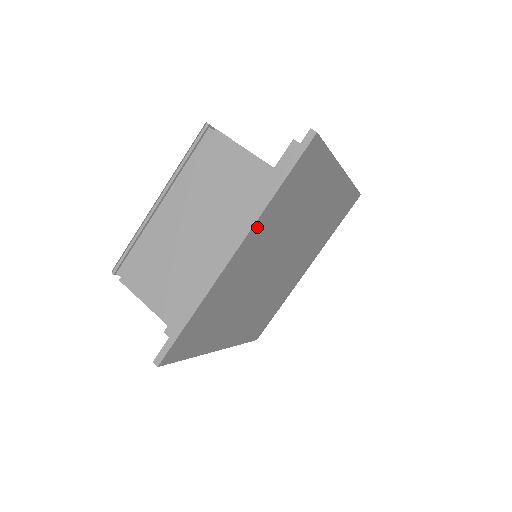
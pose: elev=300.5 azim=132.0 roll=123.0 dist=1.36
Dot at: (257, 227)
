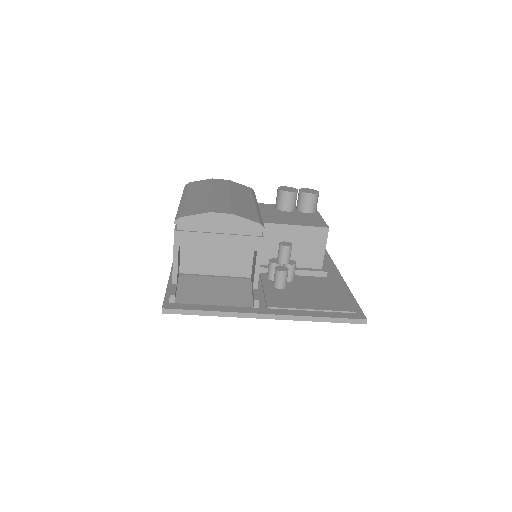
Dot at: occluded
